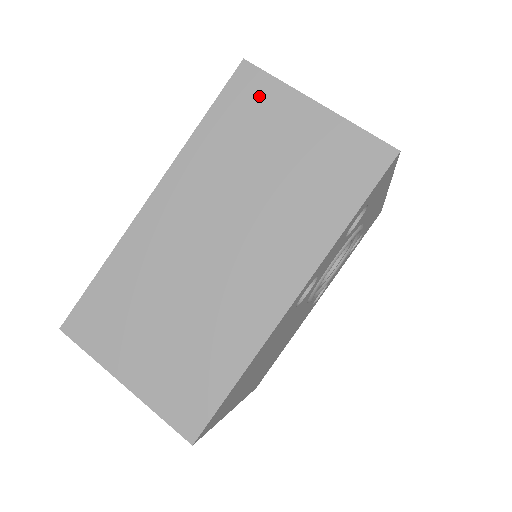
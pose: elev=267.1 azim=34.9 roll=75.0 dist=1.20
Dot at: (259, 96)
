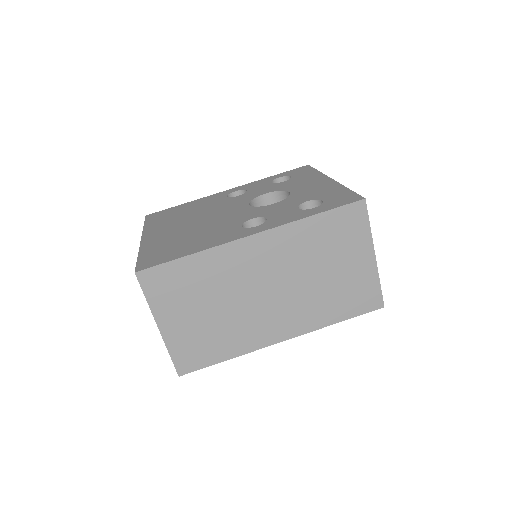
Dot at: (354, 228)
